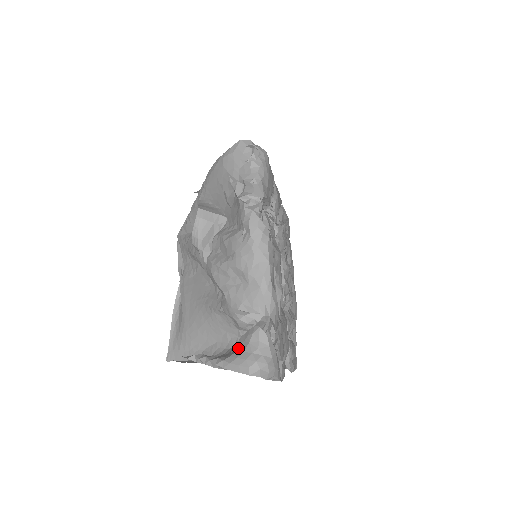
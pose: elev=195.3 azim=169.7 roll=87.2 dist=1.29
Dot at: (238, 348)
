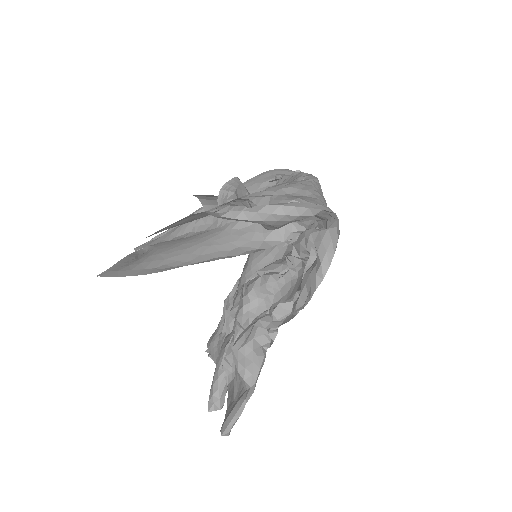
Dot at: occluded
